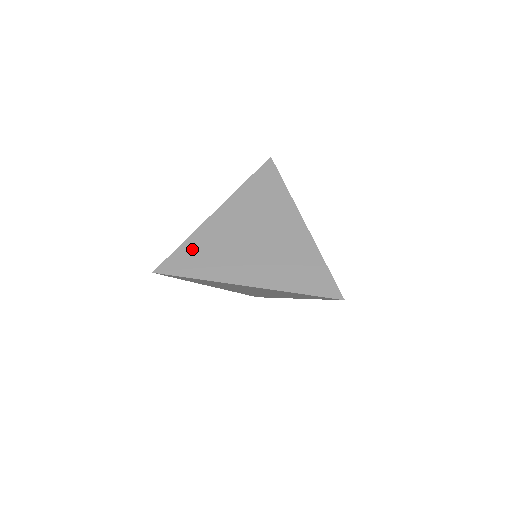
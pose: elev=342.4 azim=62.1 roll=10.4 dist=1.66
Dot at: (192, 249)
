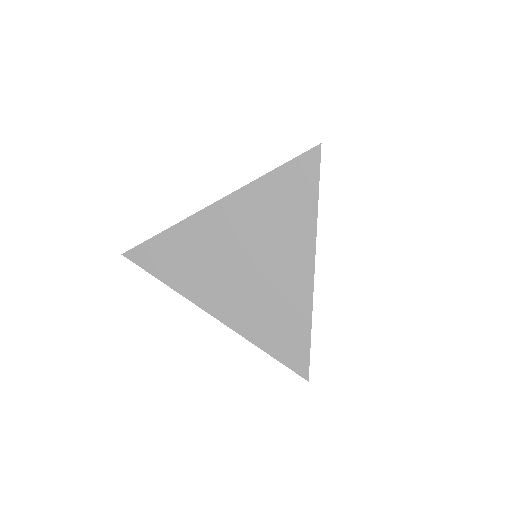
Dot at: occluded
